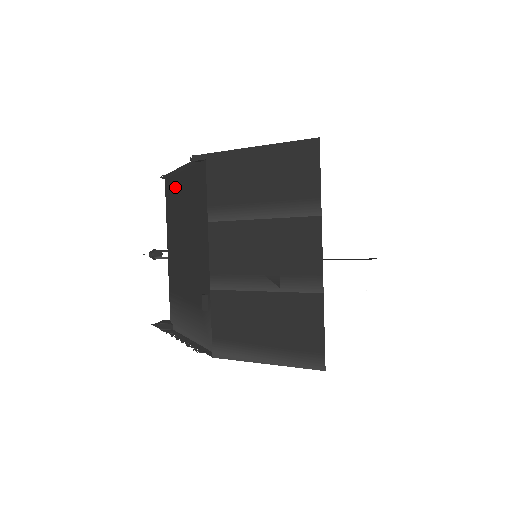
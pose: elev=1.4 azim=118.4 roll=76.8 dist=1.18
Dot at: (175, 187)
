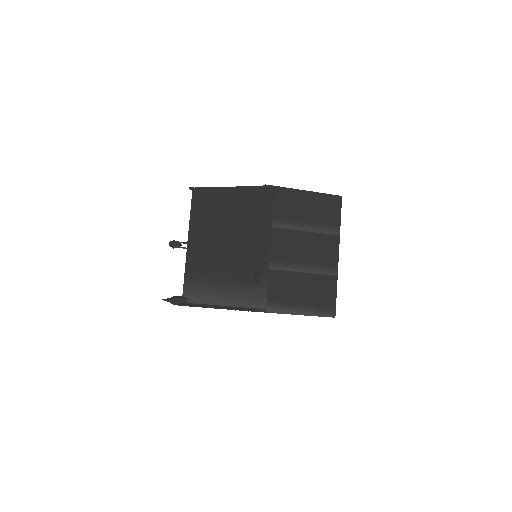
Dot at: (215, 199)
